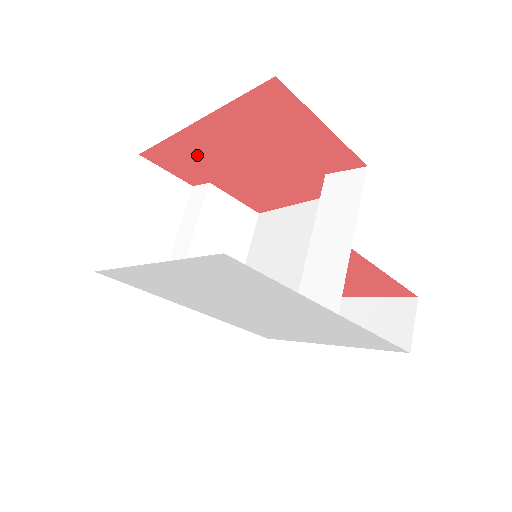
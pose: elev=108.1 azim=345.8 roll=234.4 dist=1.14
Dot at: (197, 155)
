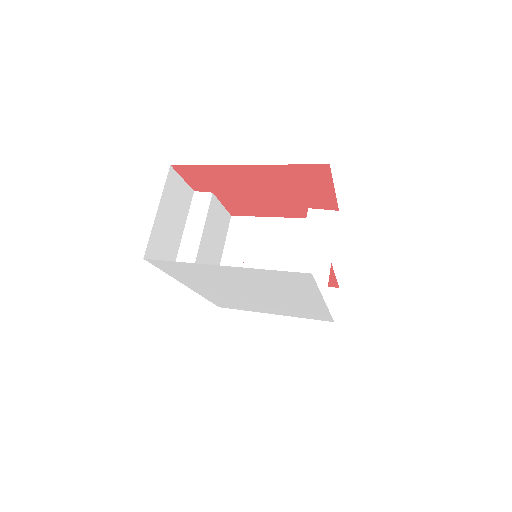
Dot at: (224, 178)
